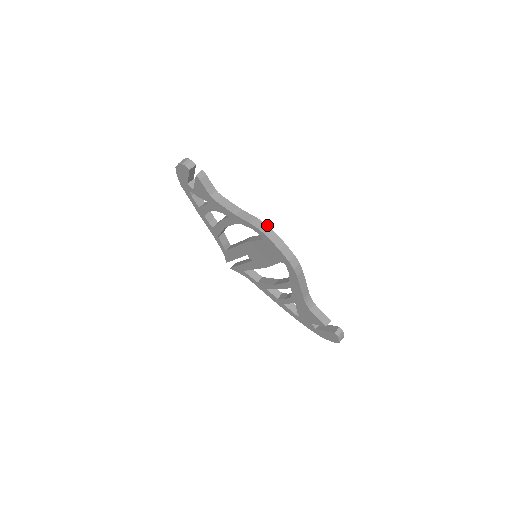
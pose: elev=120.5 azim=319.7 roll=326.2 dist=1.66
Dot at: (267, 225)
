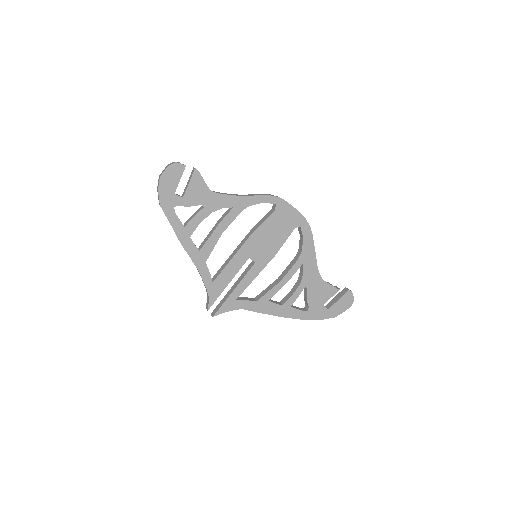
Dot at: (273, 195)
